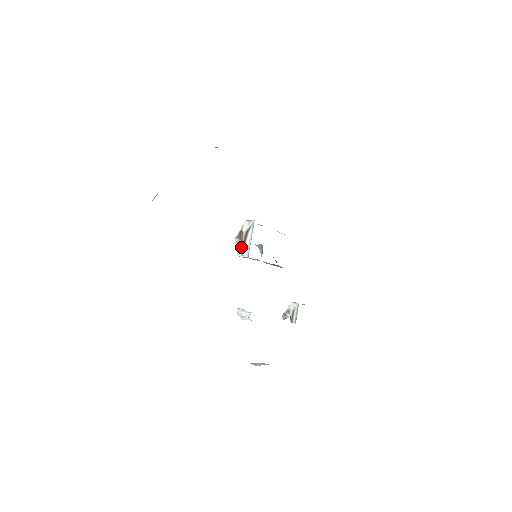
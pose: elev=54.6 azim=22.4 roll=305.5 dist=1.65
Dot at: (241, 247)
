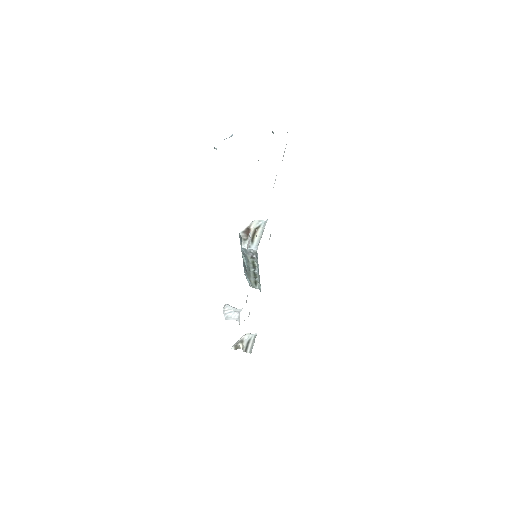
Dot at: occluded
